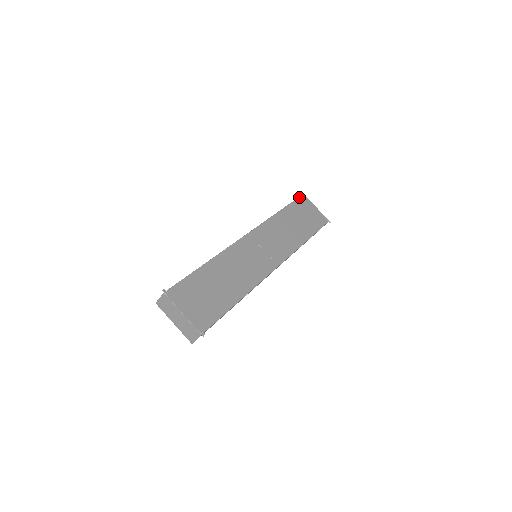
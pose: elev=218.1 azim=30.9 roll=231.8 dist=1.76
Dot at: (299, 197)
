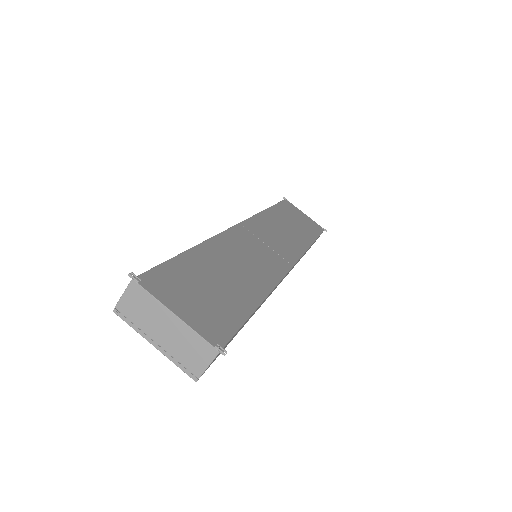
Dot at: (282, 201)
